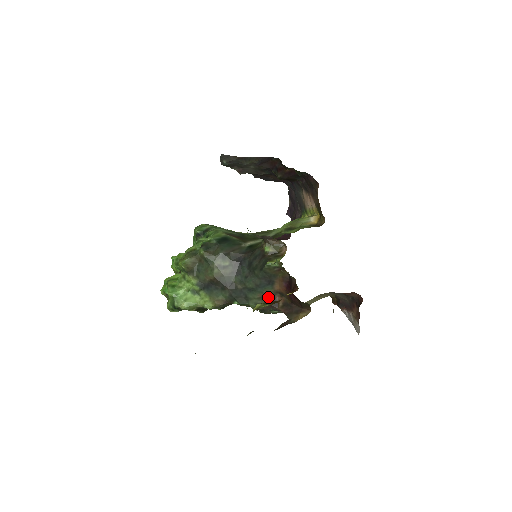
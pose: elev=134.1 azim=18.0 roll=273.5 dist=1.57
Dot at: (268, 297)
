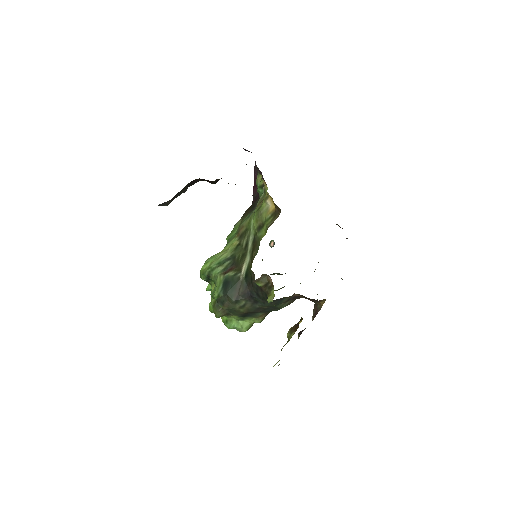
Dot at: (289, 299)
